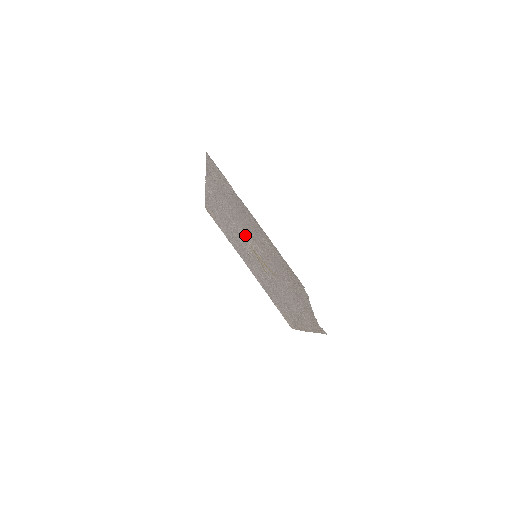
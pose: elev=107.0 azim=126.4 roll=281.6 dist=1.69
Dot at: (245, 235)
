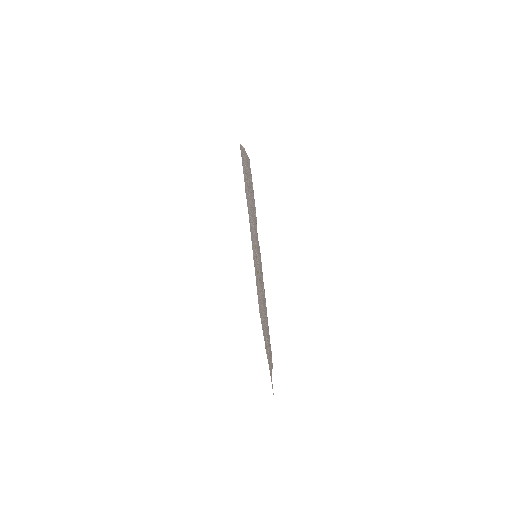
Dot at: occluded
